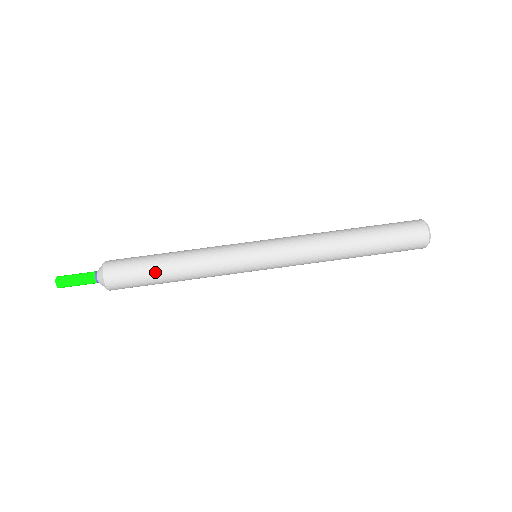
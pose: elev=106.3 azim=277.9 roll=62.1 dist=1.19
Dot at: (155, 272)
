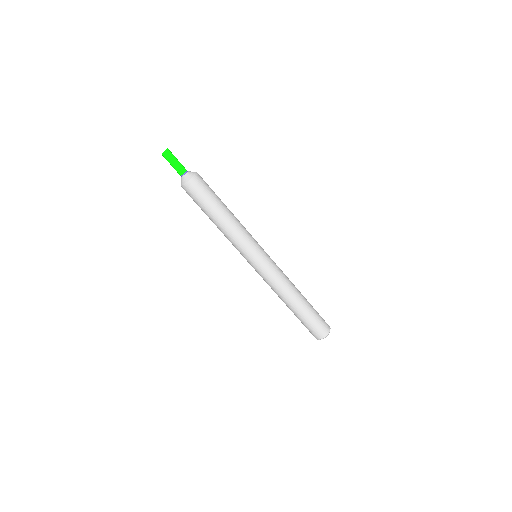
Dot at: (205, 213)
